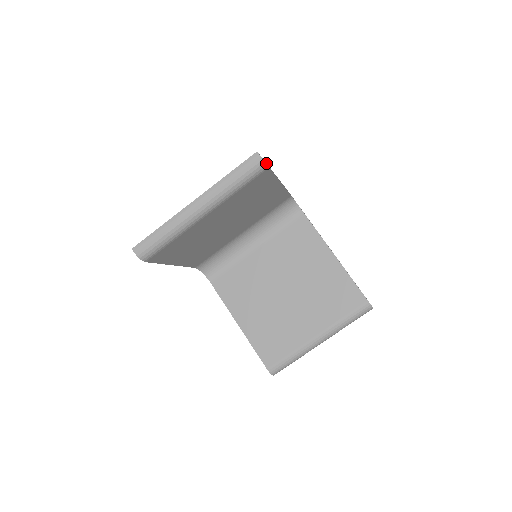
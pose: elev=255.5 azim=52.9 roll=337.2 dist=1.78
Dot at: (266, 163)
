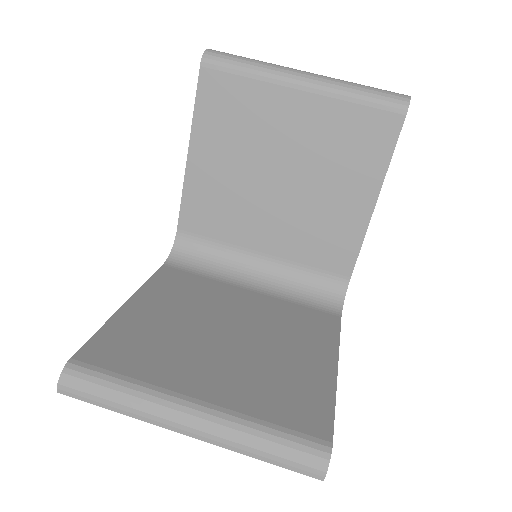
Dot at: occluded
